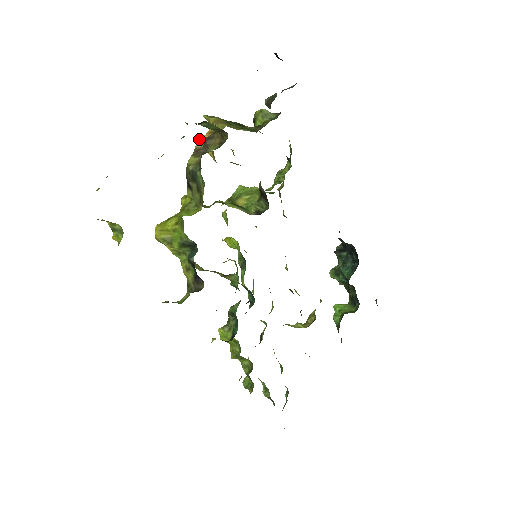
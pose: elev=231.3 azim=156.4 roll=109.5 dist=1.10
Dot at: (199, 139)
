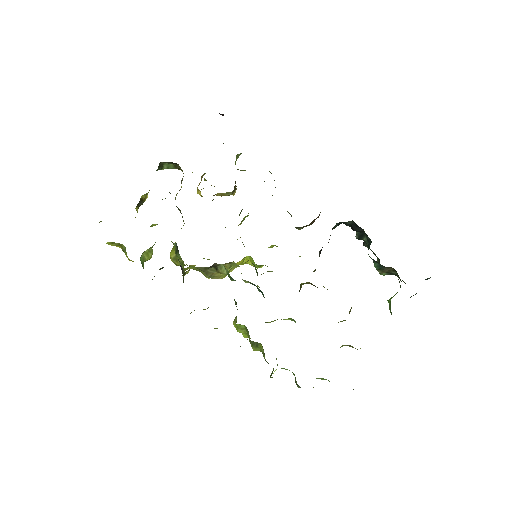
Dot at: (197, 191)
